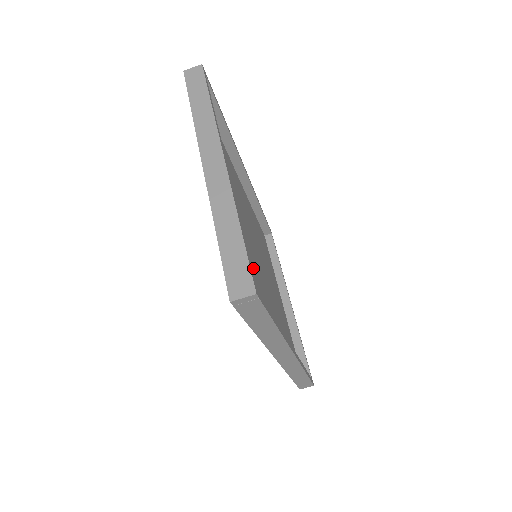
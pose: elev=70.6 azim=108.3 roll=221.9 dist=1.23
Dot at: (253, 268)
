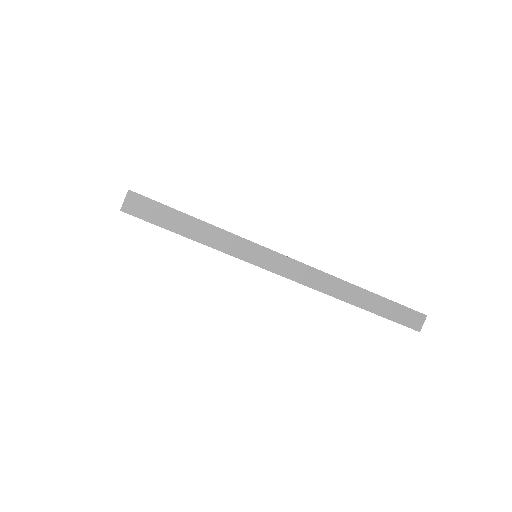
Dot at: occluded
